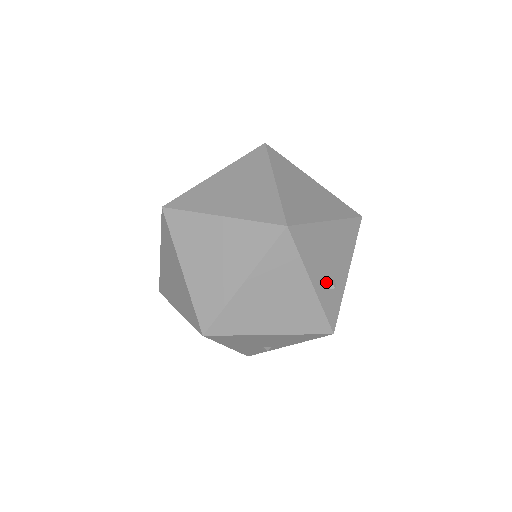
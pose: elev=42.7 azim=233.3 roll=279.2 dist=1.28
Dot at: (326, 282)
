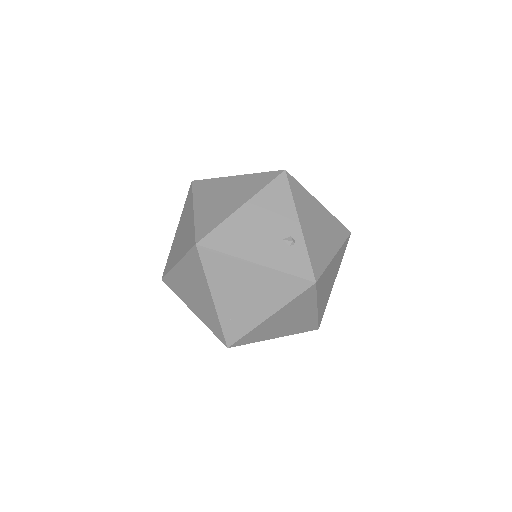
Dot at: occluded
